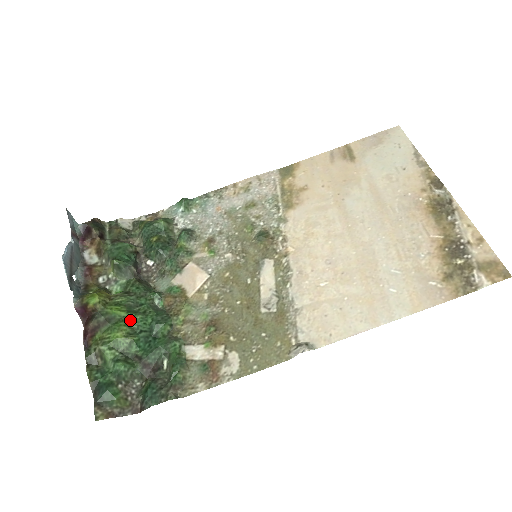
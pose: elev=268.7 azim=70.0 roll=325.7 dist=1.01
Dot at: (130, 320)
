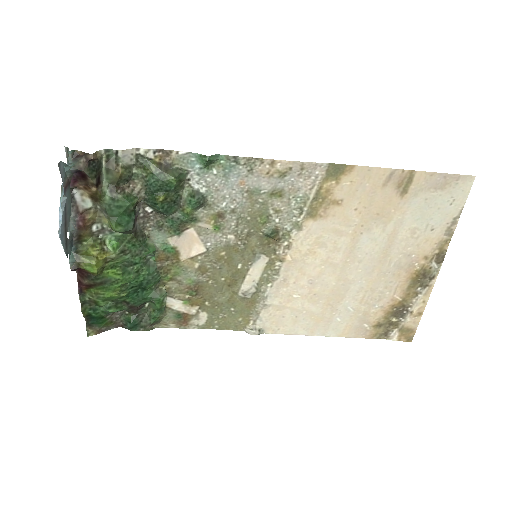
Dot at: (124, 282)
